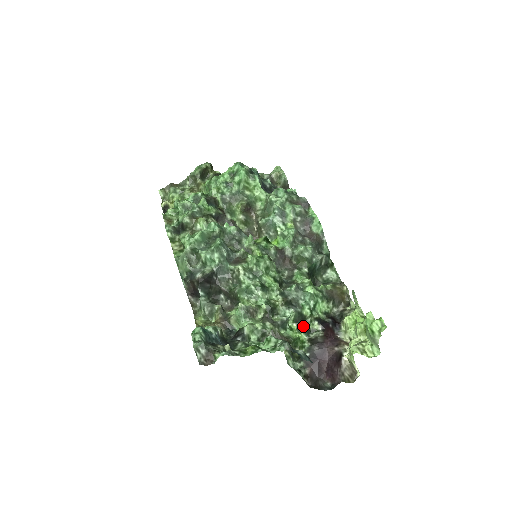
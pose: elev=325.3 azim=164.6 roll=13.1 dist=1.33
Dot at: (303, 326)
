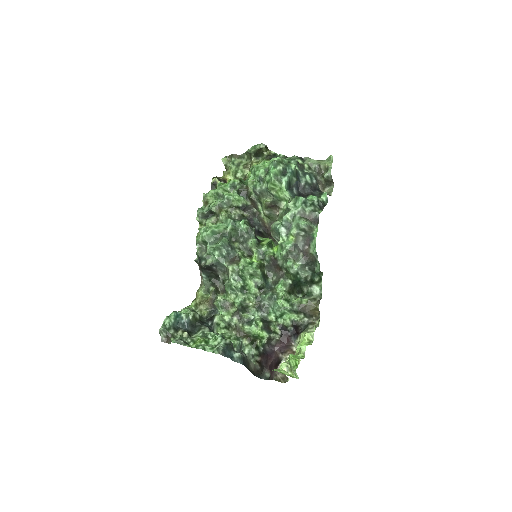
Dot at: (266, 327)
